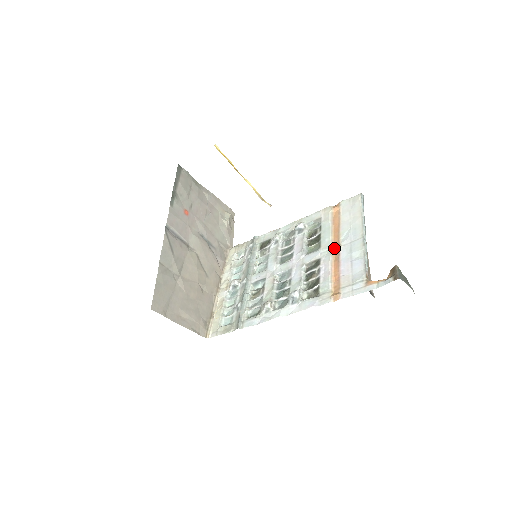
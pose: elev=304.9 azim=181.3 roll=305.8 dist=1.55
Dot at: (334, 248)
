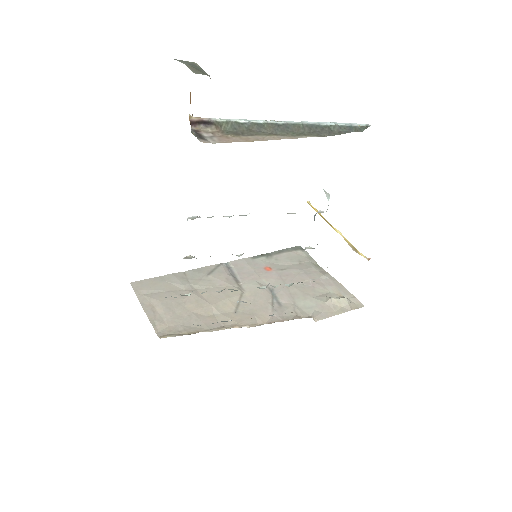
Dot at: occluded
